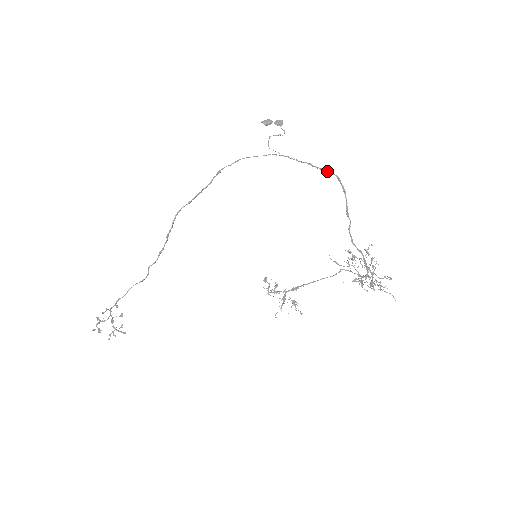
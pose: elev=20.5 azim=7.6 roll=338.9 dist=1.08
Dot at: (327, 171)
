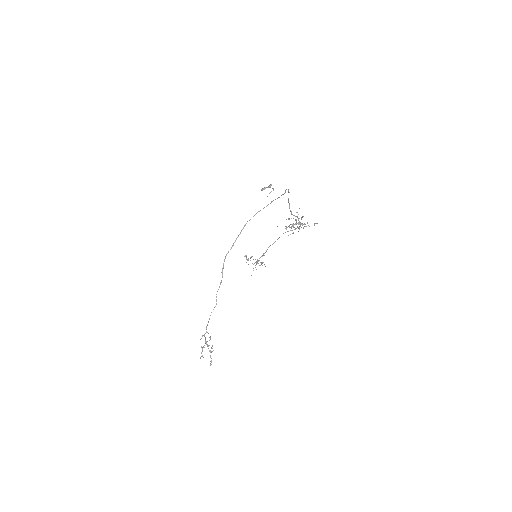
Dot at: (285, 190)
